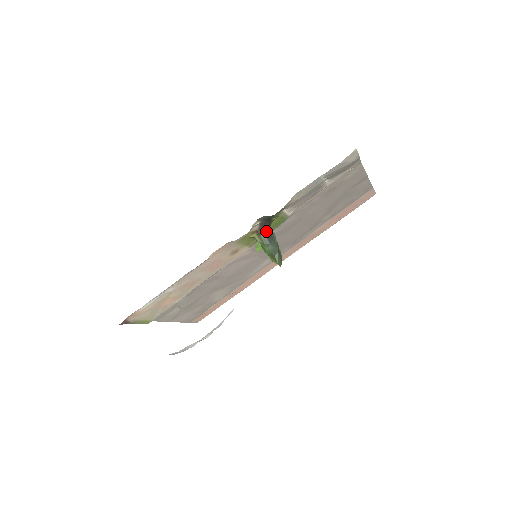
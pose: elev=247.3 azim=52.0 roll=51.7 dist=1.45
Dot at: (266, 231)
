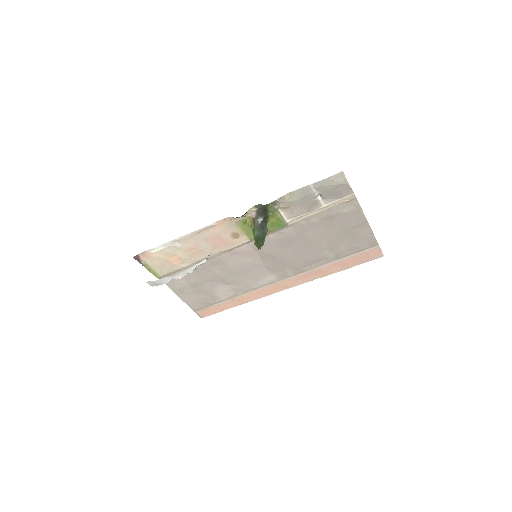
Dot at: (261, 222)
